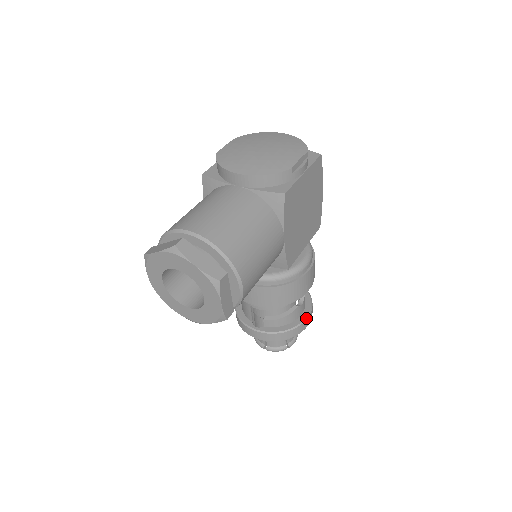
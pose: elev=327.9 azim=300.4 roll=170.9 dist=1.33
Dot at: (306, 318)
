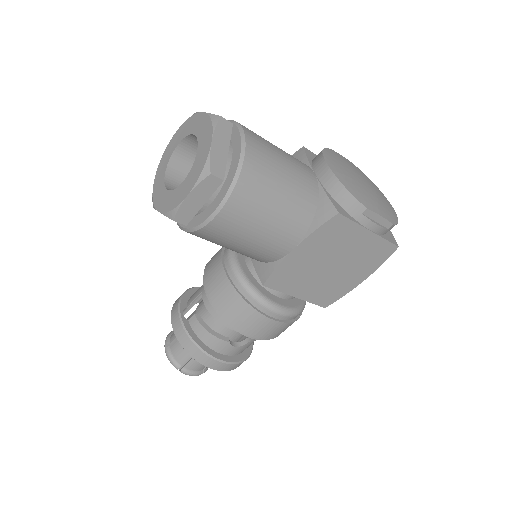
Dot at: (222, 361)
